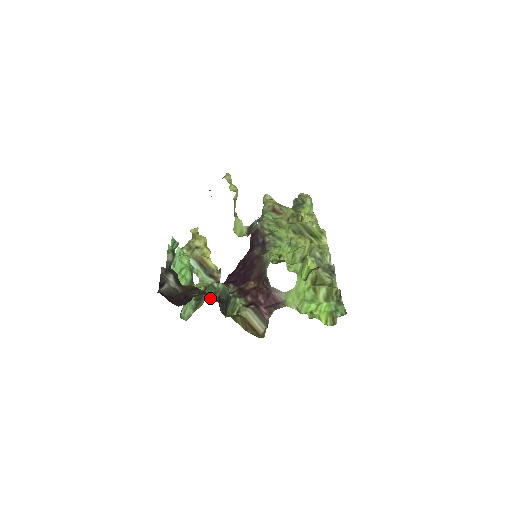
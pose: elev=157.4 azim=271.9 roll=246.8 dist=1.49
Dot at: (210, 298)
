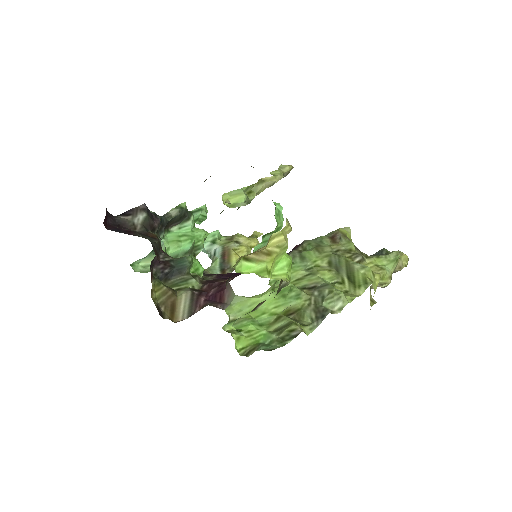
Dot at: (161, 256)
